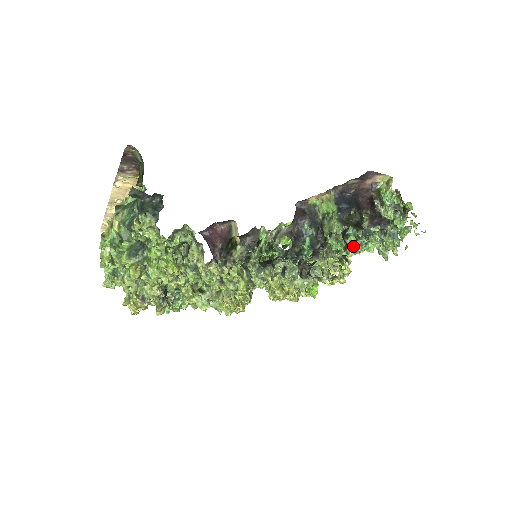
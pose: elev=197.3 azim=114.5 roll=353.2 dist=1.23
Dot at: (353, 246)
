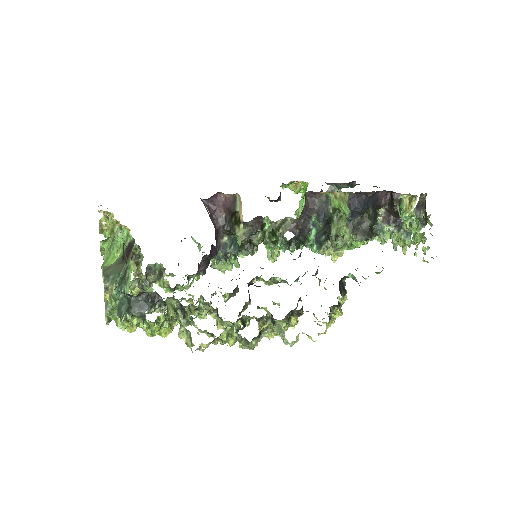
Dot at: occluded
